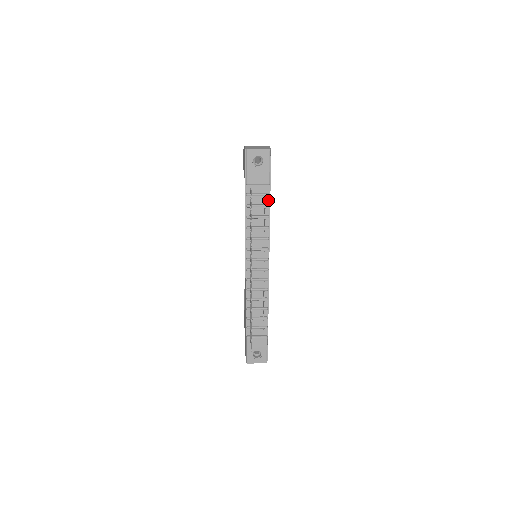
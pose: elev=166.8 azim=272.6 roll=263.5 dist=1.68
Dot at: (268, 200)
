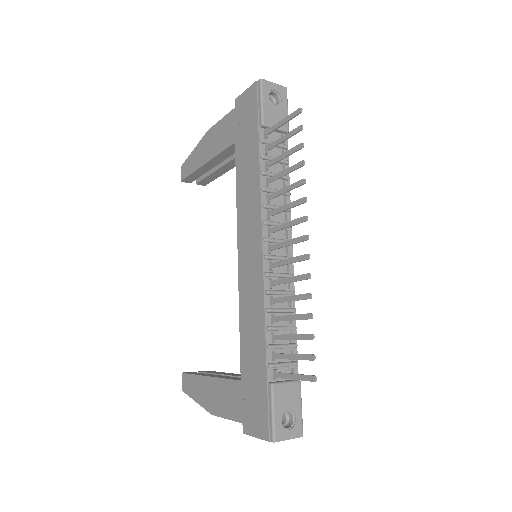
Dot at: occluded
